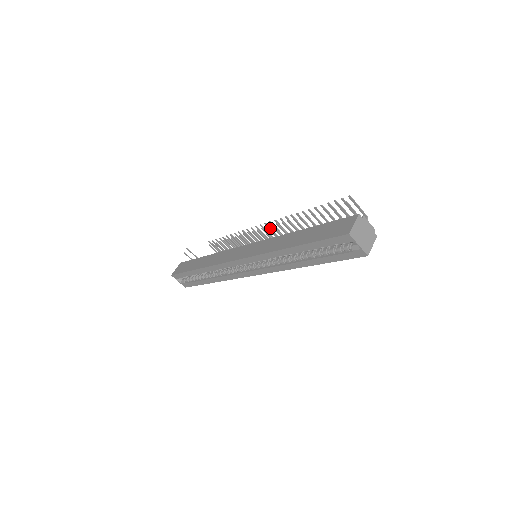
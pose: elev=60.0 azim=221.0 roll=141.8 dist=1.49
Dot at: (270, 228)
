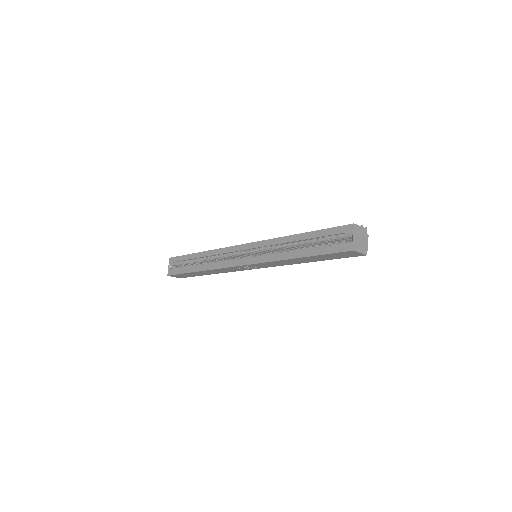
Dot at: occluded
